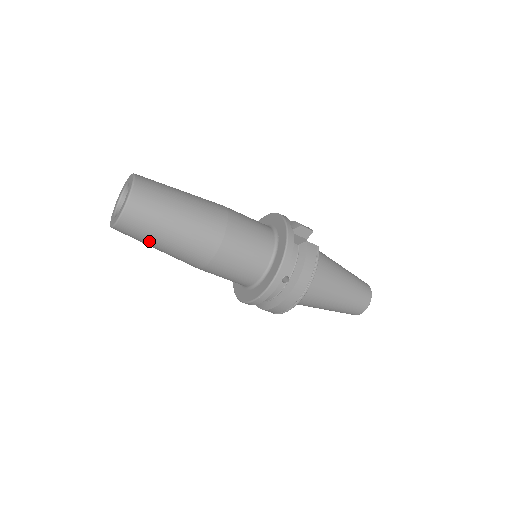
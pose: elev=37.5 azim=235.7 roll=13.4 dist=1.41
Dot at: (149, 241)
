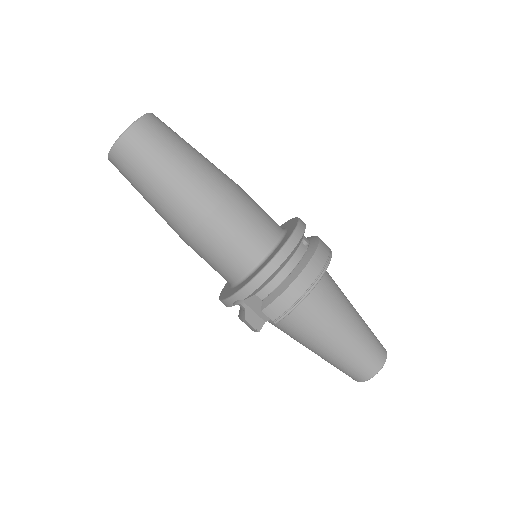
Dot at: (163, 154)
